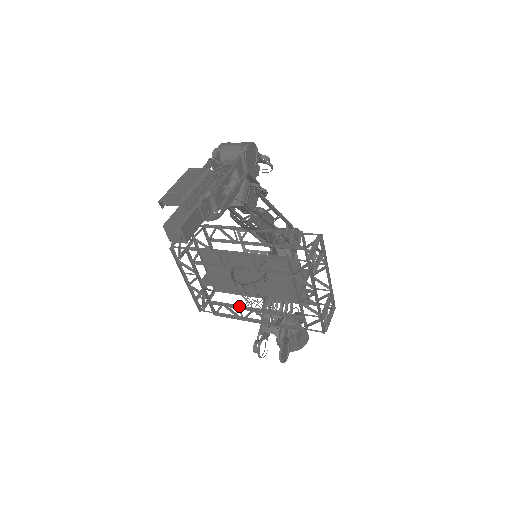
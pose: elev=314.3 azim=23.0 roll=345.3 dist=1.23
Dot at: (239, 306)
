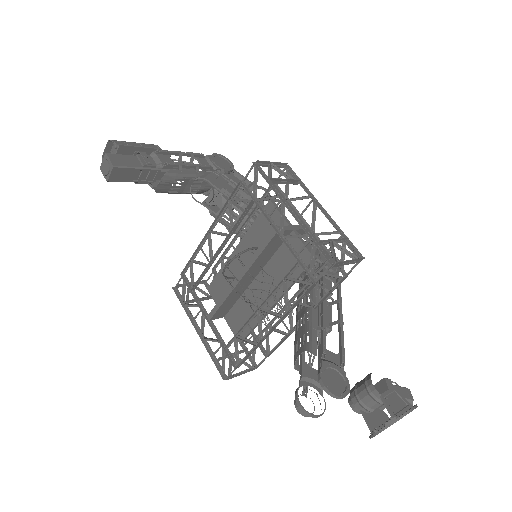
Dot at: (248, 322)
